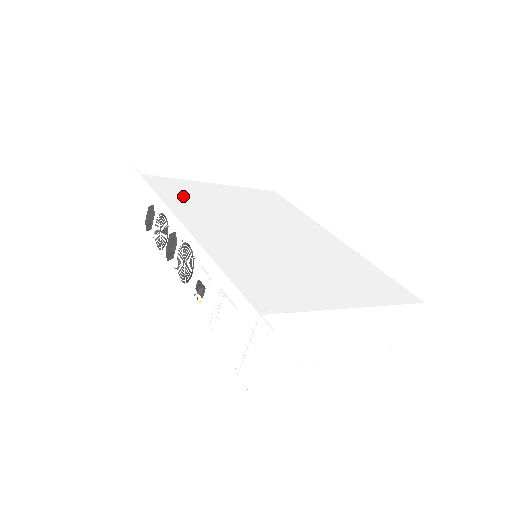
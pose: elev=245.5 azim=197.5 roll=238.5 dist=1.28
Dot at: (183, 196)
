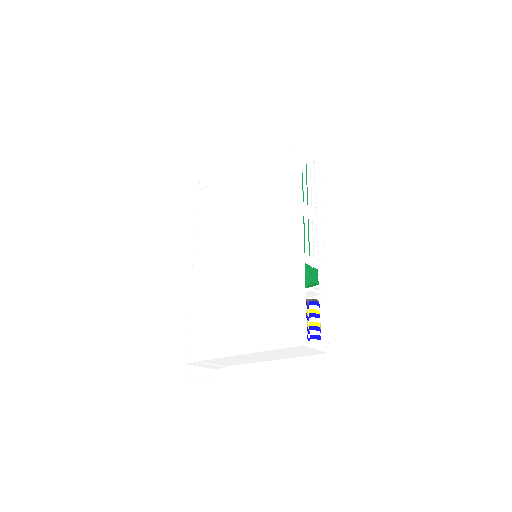
Dot at: (209, 216)
